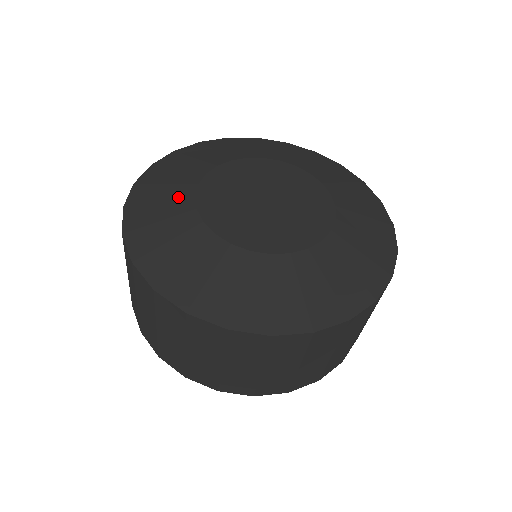
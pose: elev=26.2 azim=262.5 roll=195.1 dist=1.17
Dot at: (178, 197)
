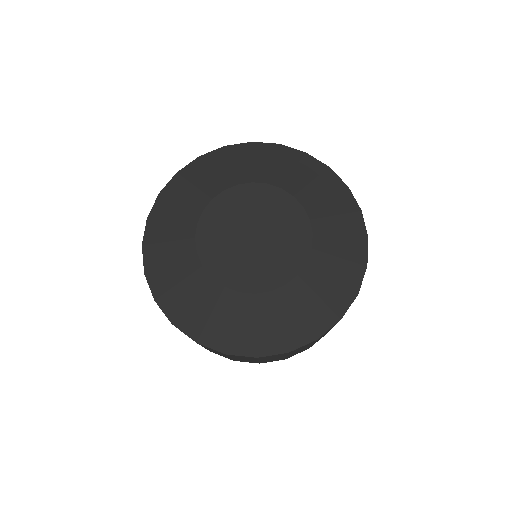
Dot at: (182, 238)
